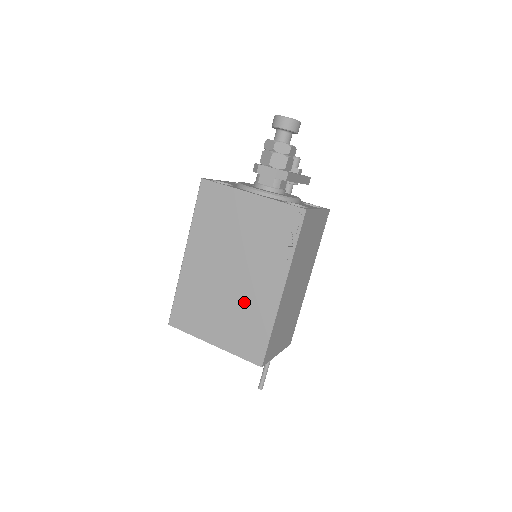
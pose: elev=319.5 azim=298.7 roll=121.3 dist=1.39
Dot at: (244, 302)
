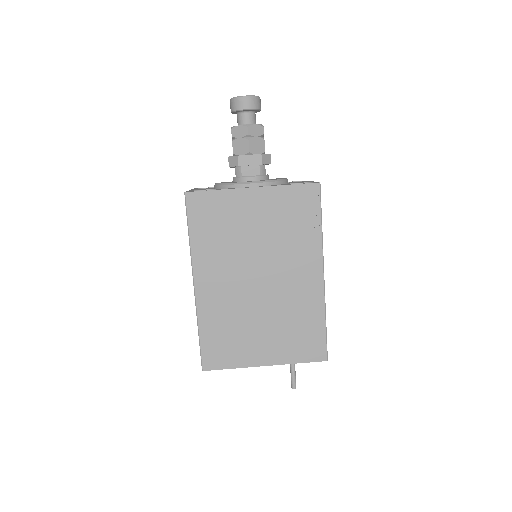
Dot at: (285, 305)
